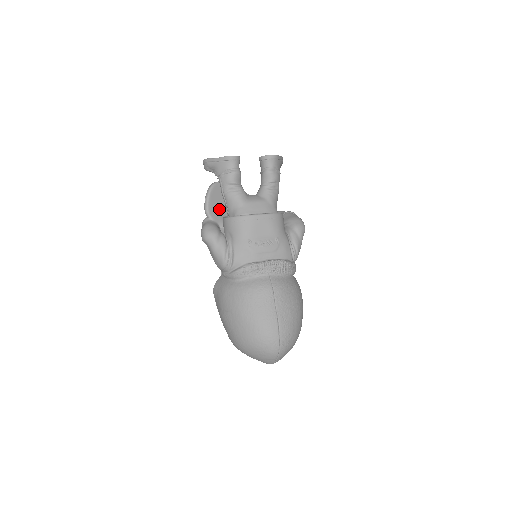
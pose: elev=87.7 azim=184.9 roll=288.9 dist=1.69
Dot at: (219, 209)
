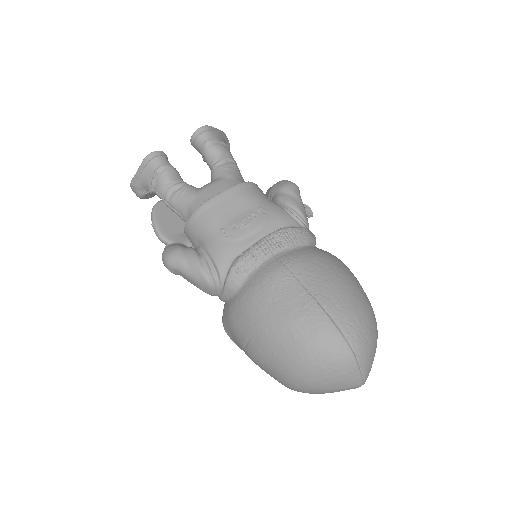
Dot at: (177, 228)
